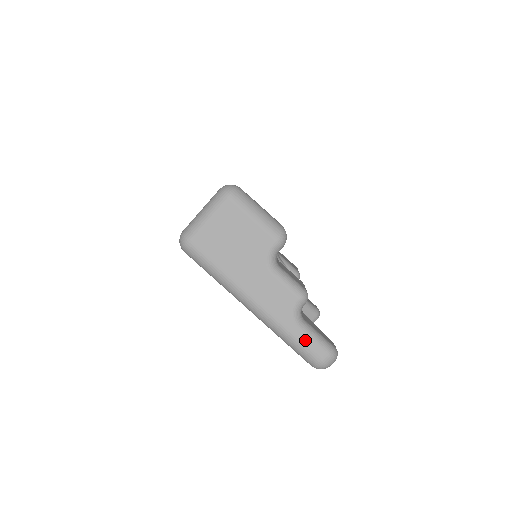
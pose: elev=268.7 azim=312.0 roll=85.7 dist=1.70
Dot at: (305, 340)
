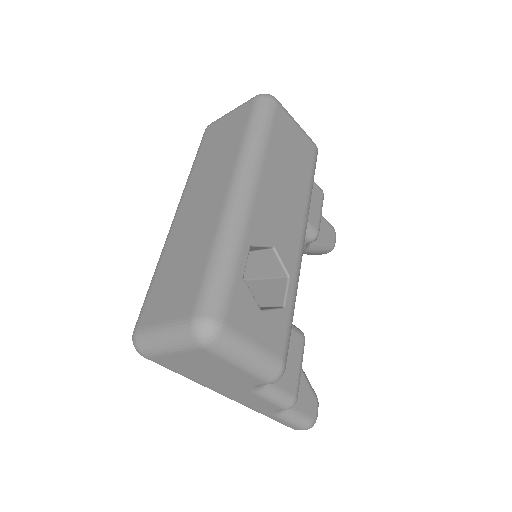
Dot at: (282, 422)
